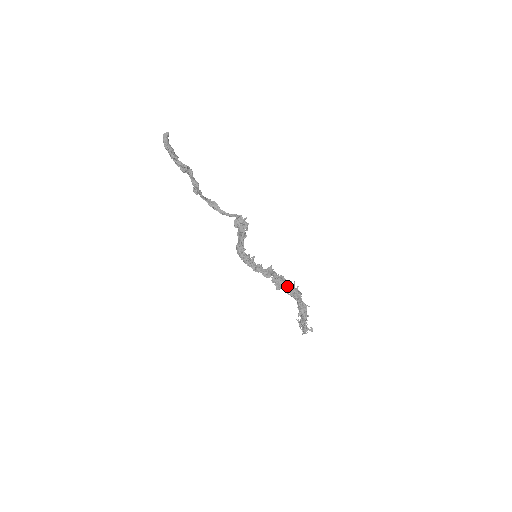
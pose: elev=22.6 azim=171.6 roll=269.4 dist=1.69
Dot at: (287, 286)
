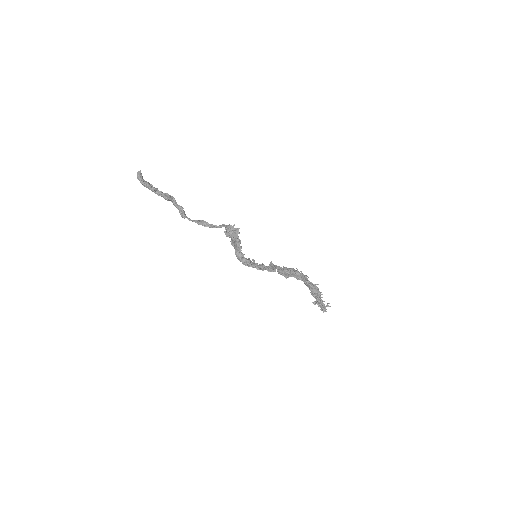
Dot at: (293, 273)
